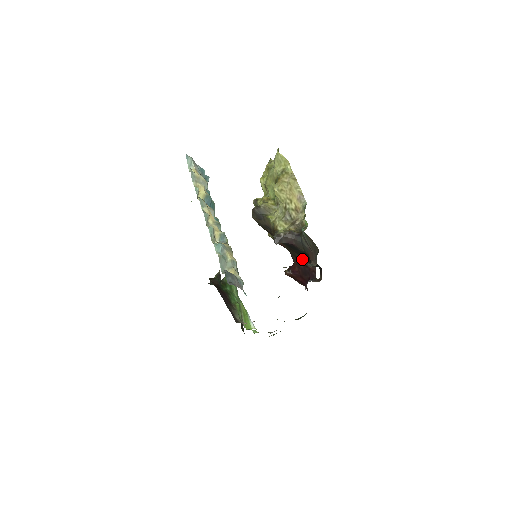
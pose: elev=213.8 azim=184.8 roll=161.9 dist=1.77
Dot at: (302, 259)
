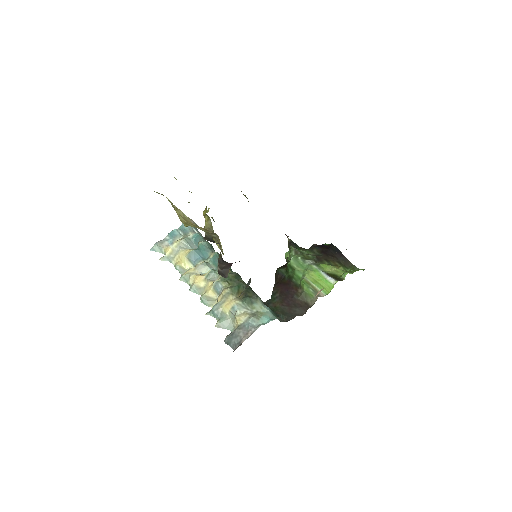
Dot at: occluded
